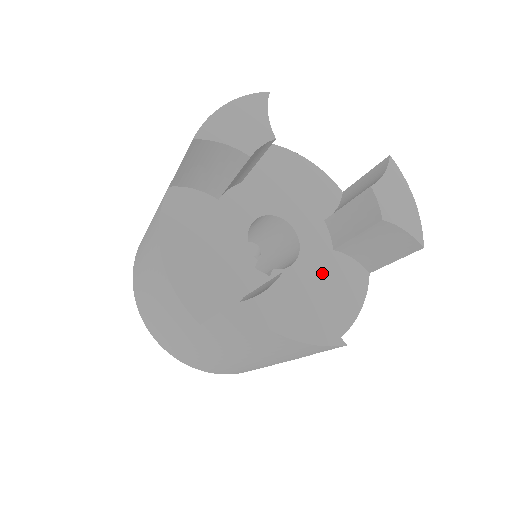
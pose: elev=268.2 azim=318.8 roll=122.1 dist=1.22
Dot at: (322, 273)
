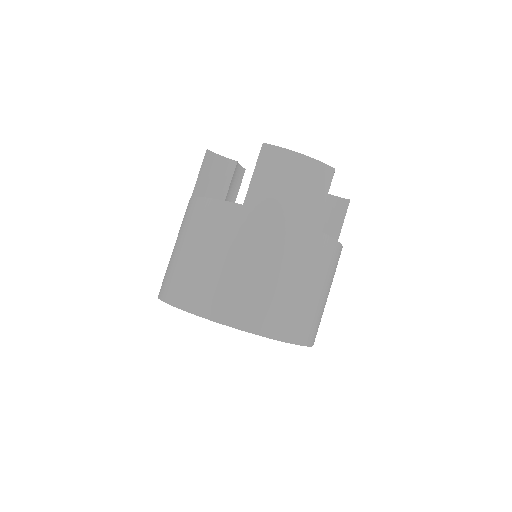
Dot at: occluded
